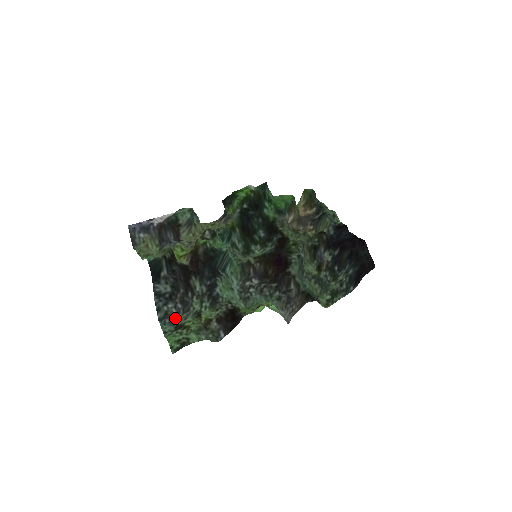
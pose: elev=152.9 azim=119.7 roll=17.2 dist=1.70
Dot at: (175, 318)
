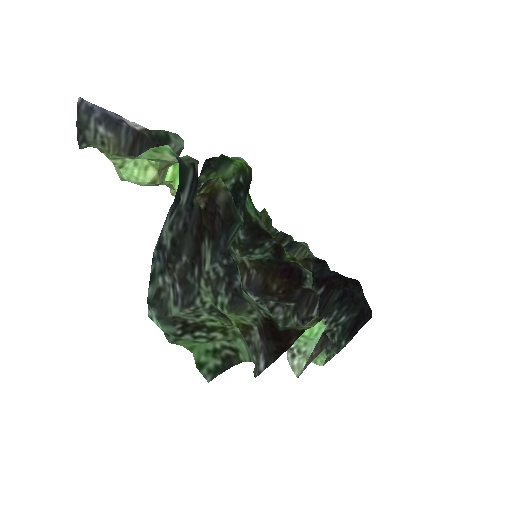
Dot at: (170, 311)
